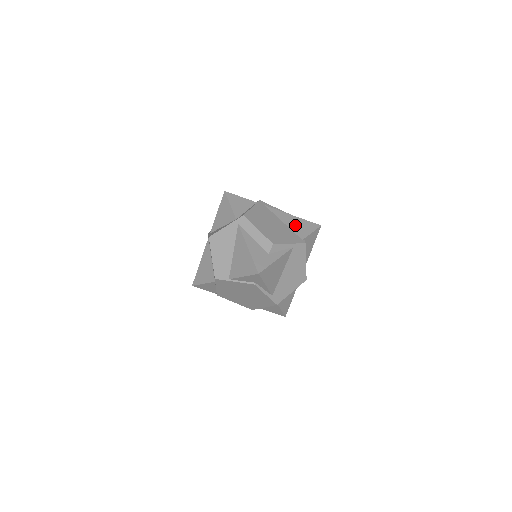
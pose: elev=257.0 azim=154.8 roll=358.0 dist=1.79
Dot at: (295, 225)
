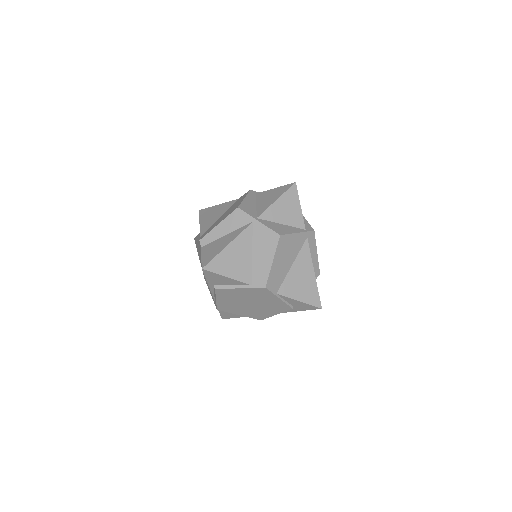
Dot at: occluded
